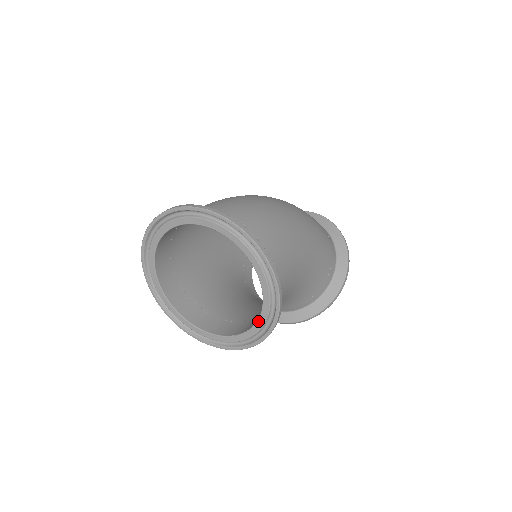
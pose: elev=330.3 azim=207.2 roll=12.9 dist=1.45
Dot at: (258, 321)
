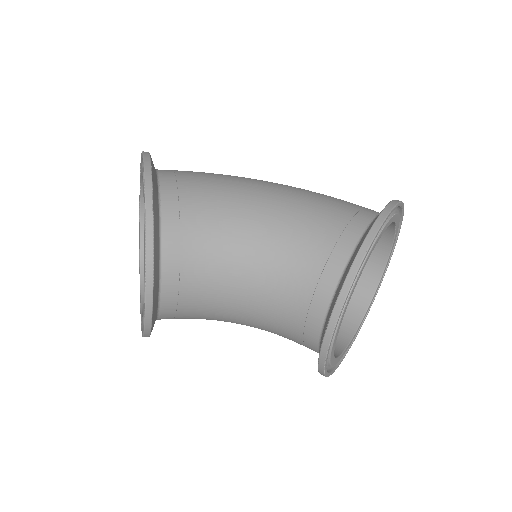
Dot at: (144, 213)
